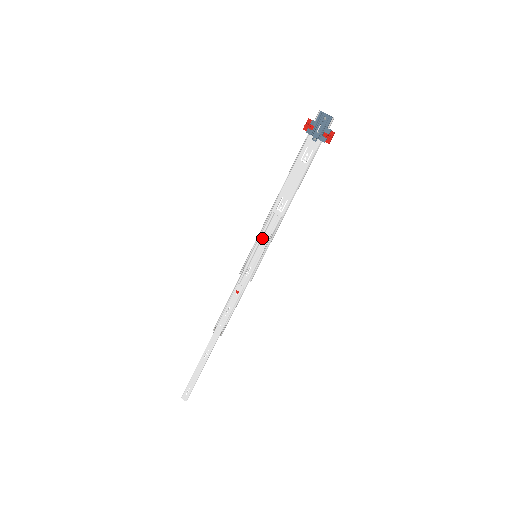
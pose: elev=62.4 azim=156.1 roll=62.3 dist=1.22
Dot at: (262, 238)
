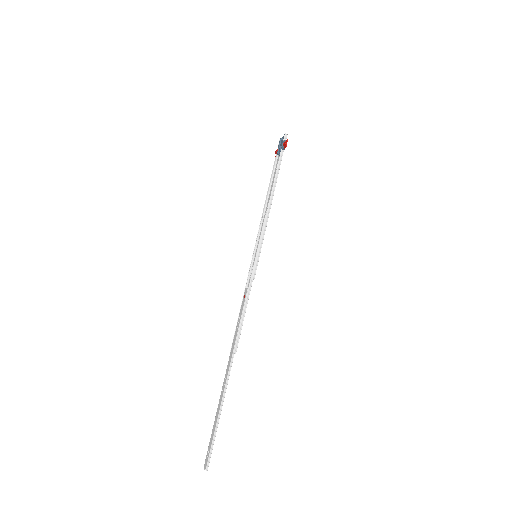
Dot at: occluded
